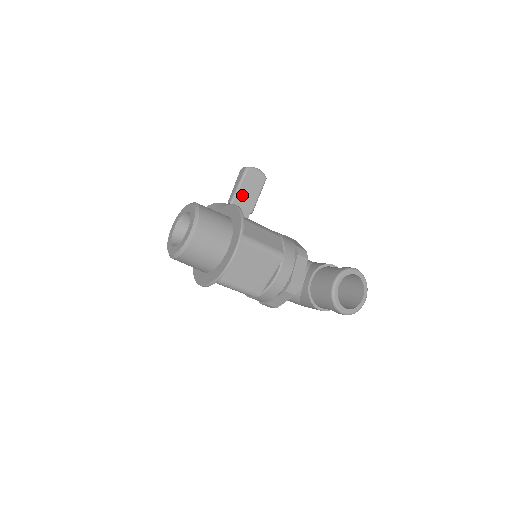
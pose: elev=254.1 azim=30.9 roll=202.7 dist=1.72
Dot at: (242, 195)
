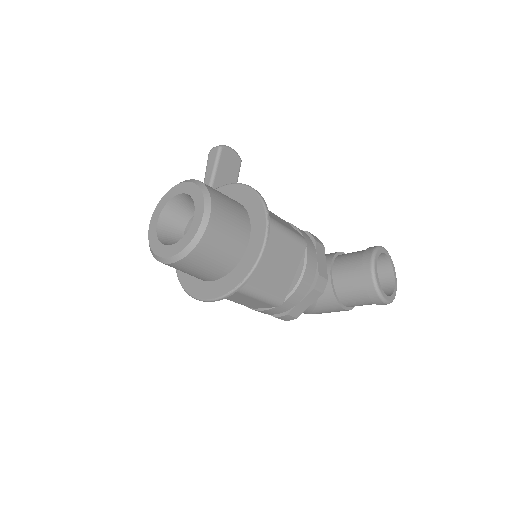
Dot at: (220, 182)
